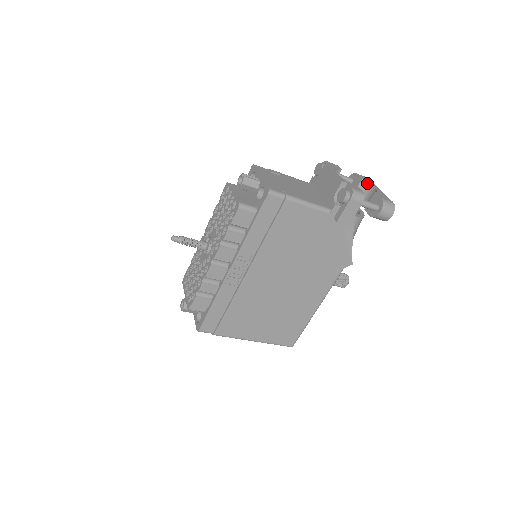
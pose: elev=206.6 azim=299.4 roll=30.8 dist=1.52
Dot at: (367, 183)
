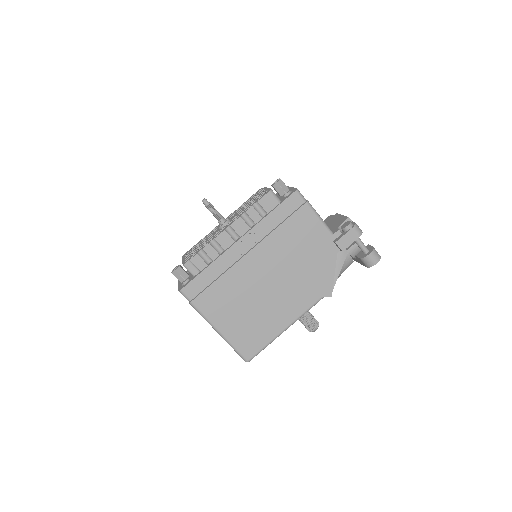
Dot at: occluded
